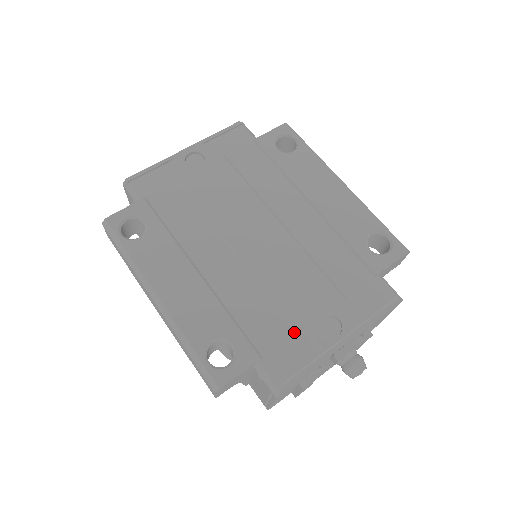
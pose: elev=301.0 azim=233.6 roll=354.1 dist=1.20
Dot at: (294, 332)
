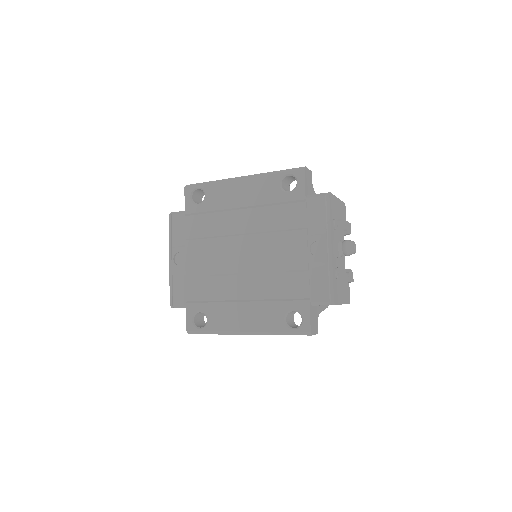
Dot at: (307, 272)
